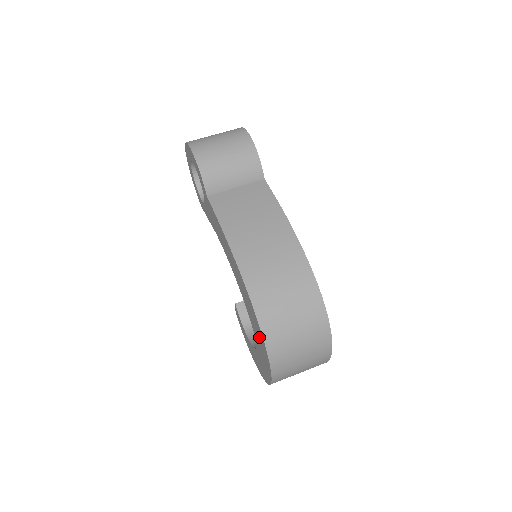
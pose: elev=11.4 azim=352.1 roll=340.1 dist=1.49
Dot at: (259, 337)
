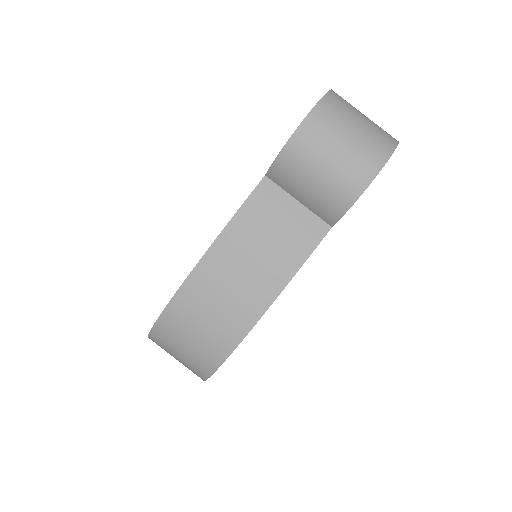
Dot at: occluded
